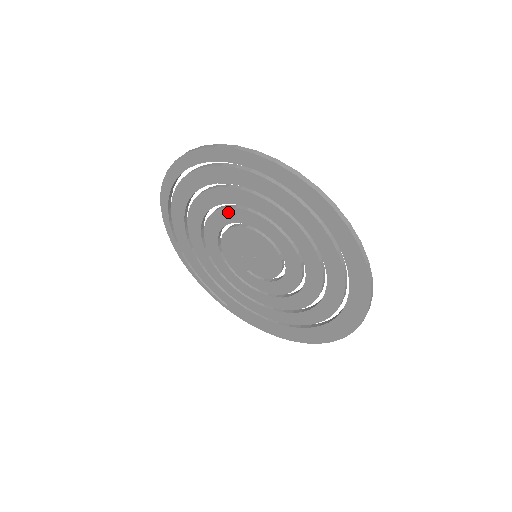
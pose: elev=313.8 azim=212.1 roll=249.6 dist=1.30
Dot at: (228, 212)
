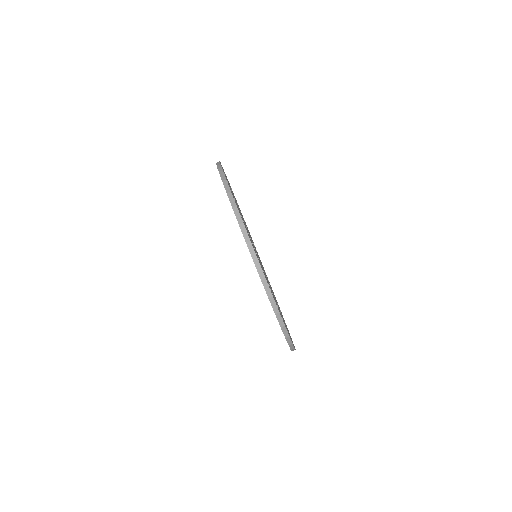
Dot at: occluded
